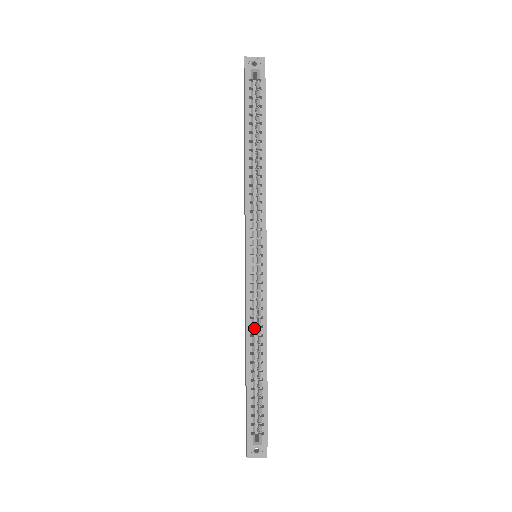
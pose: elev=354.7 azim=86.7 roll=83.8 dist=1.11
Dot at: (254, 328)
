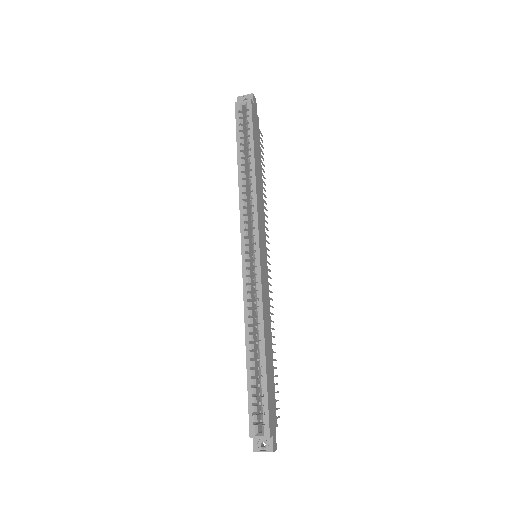
Dot at: occluded
